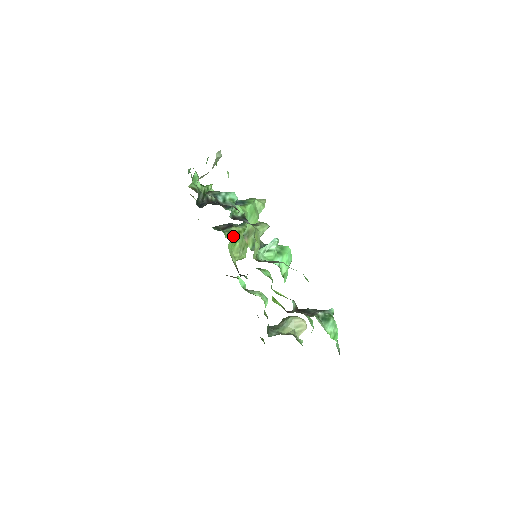
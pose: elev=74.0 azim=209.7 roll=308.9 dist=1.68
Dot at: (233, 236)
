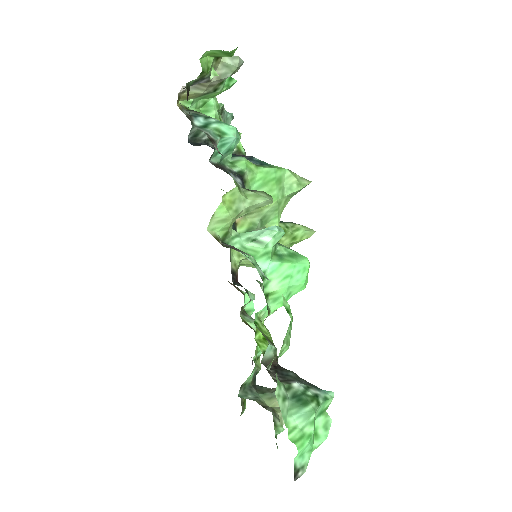
Dot at: occluded
